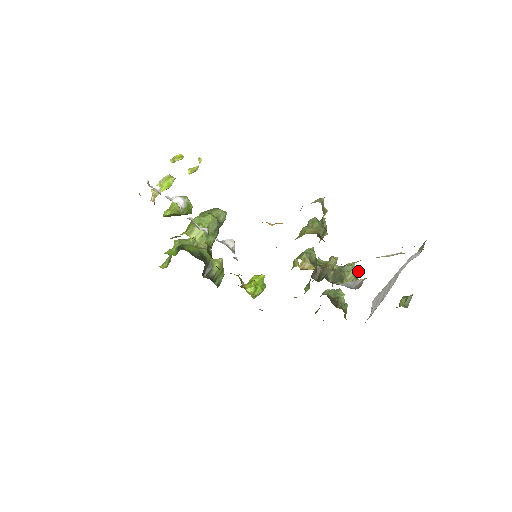
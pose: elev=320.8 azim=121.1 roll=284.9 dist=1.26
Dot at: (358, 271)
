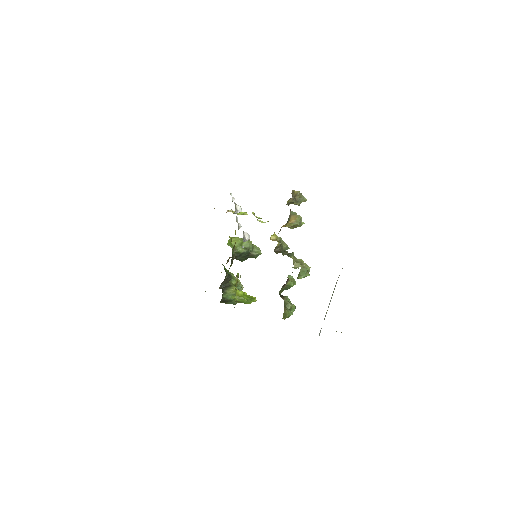
Dot at: (307, 265)
